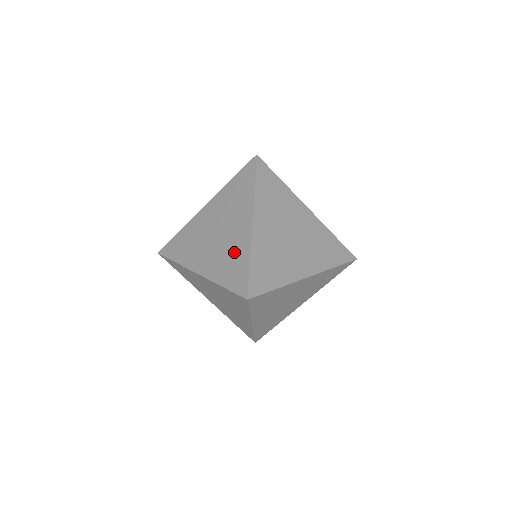
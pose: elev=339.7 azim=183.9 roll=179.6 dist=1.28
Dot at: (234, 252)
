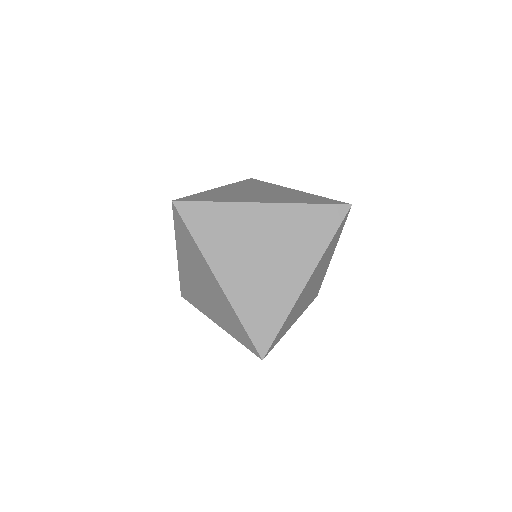
Dot at: (273, 297)
